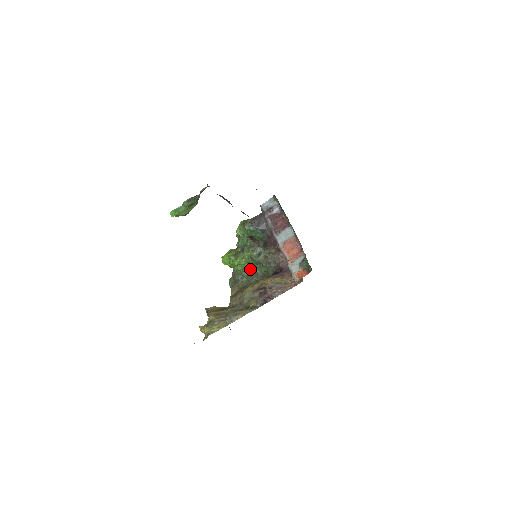
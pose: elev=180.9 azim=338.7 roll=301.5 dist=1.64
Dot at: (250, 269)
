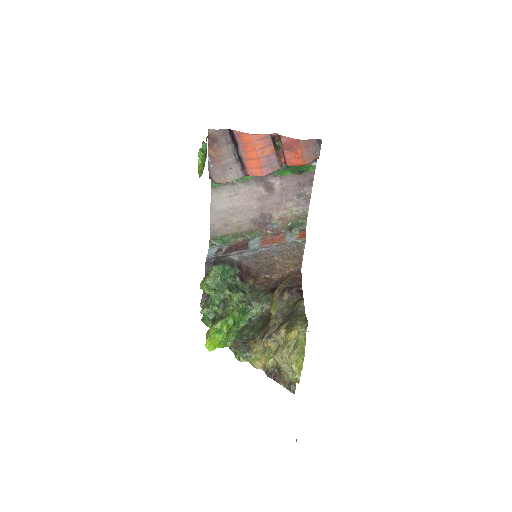
Dot at: (244, 327)
